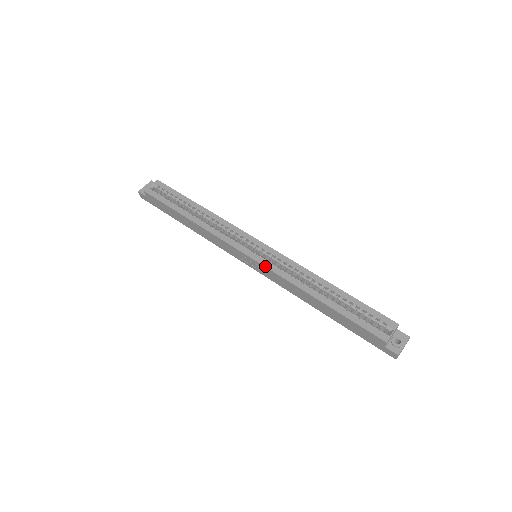
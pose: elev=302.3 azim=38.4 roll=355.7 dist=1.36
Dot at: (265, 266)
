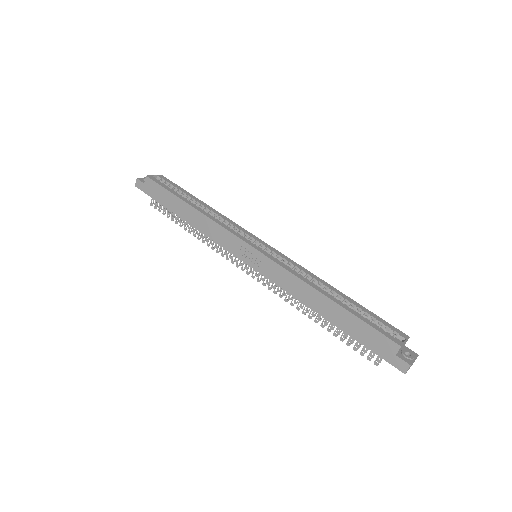
Dot at: (271, 258)
